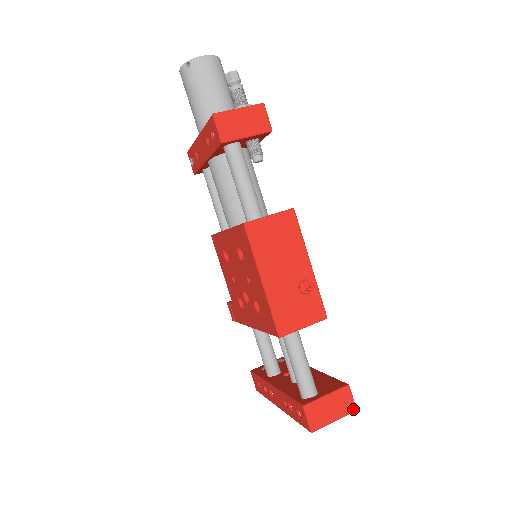
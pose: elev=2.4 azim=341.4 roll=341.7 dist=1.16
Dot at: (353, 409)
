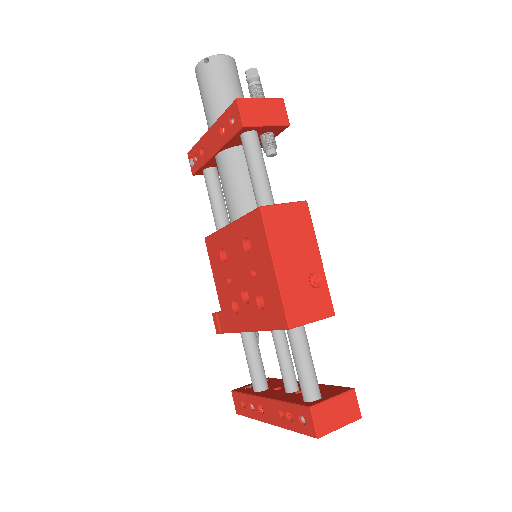
Dot at: (358, 416)
